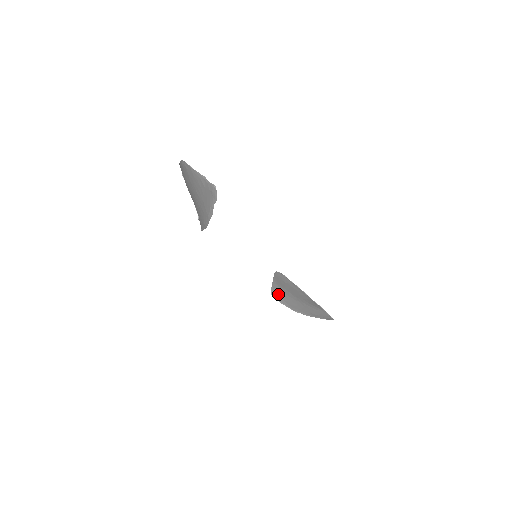
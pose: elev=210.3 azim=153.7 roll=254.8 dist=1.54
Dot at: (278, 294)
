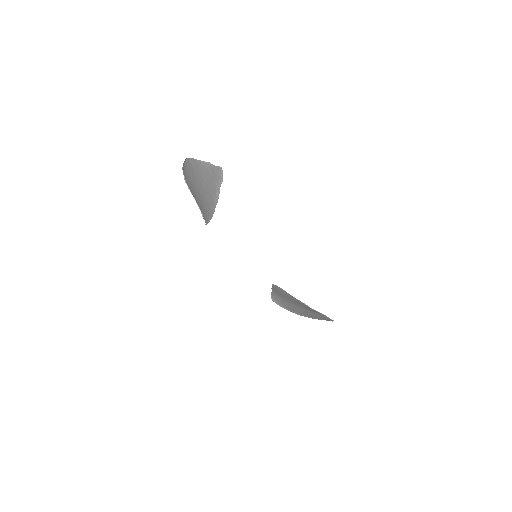
Dot at: (278, 300)
